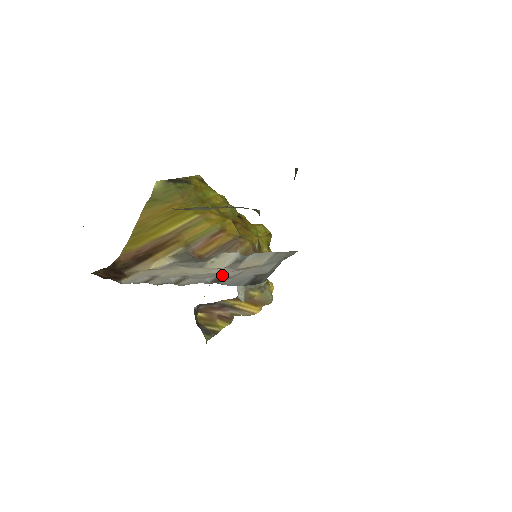
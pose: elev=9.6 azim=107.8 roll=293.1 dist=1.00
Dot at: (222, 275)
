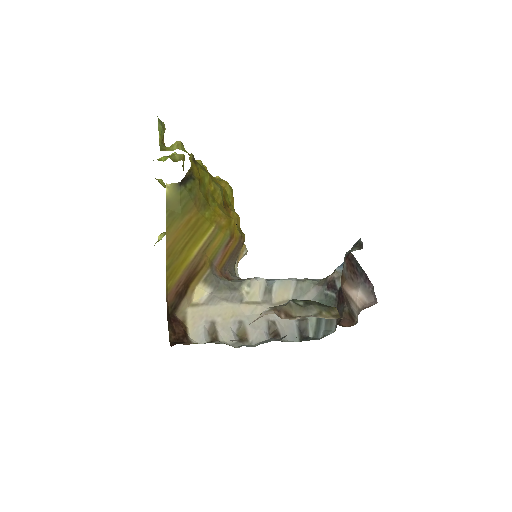
Dot at: (271, 319)
